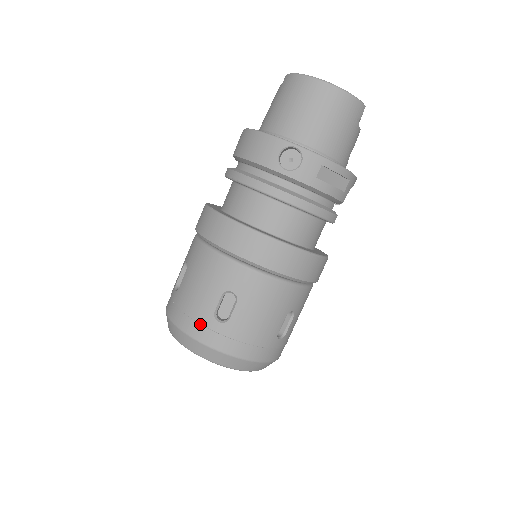
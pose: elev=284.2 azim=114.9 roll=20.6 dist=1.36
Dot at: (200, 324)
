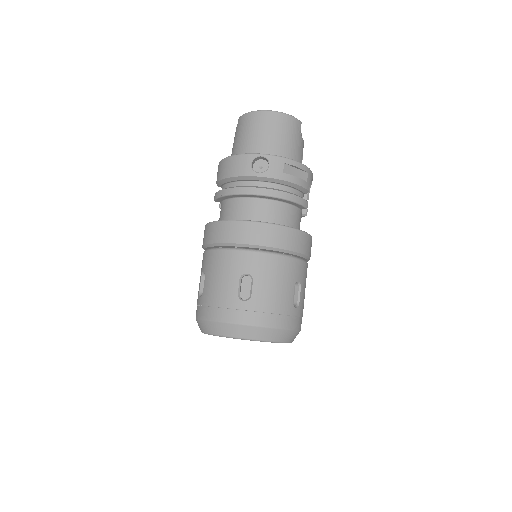
Dot at: (229, 309)
